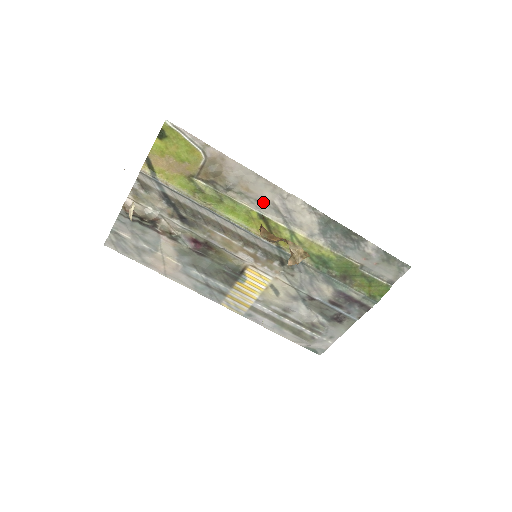
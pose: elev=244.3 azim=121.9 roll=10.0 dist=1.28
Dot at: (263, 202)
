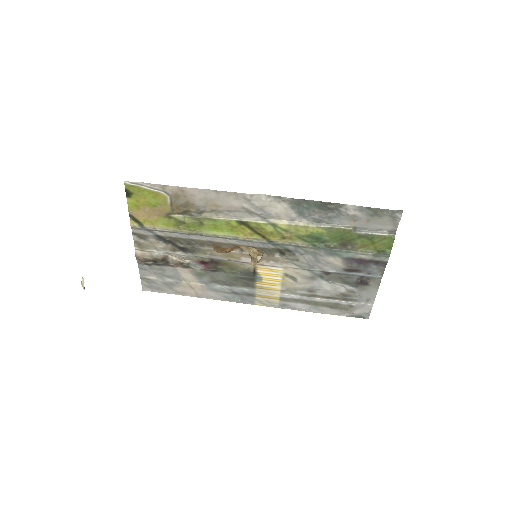
Dot at: (235, 210)
